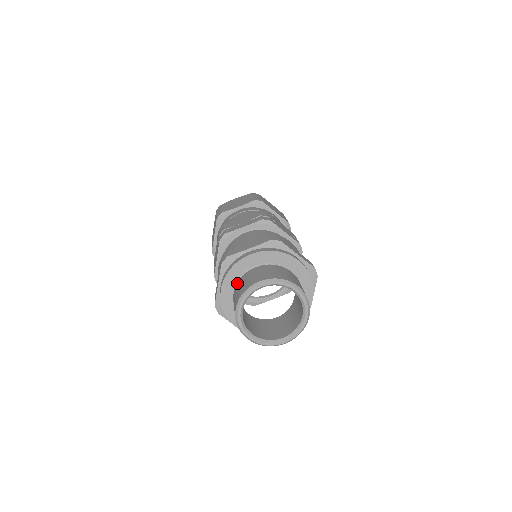
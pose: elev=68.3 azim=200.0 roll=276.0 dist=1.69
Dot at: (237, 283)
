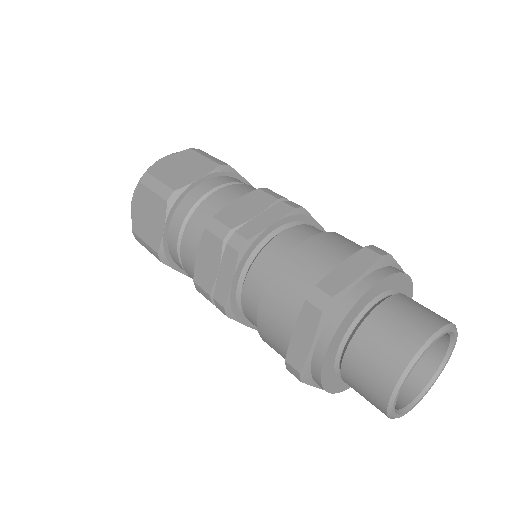
Dot at: (392, 297)
